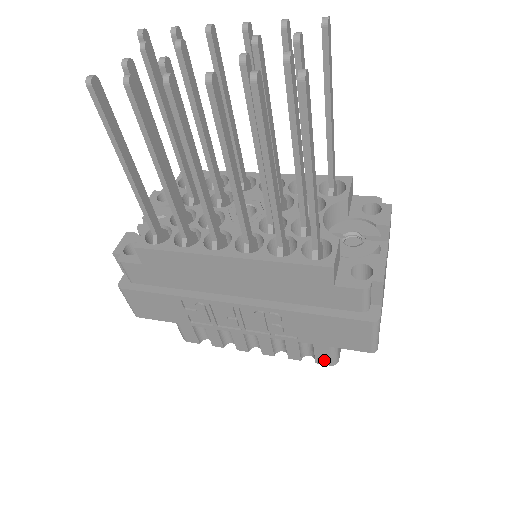
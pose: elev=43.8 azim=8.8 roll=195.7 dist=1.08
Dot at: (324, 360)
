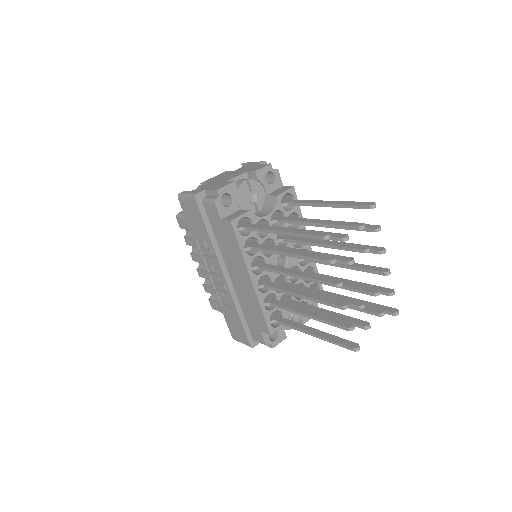
Dot at: (213, 305)
